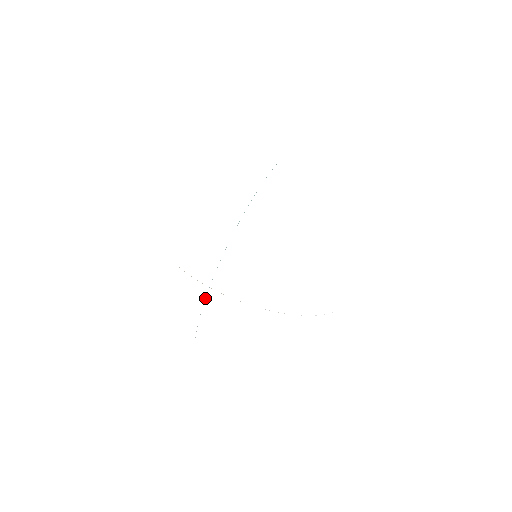
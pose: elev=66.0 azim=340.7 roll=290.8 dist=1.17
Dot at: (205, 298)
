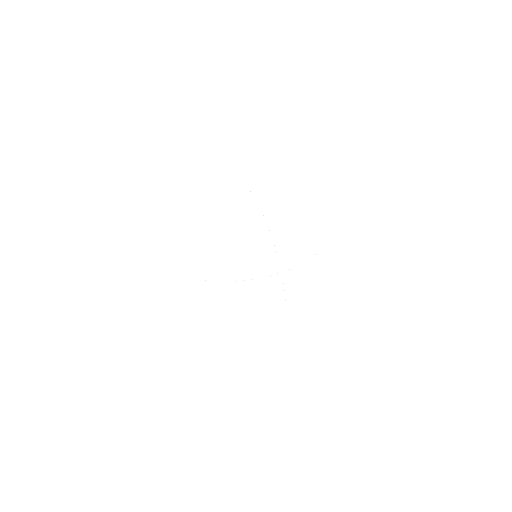
Dot at: occluded
